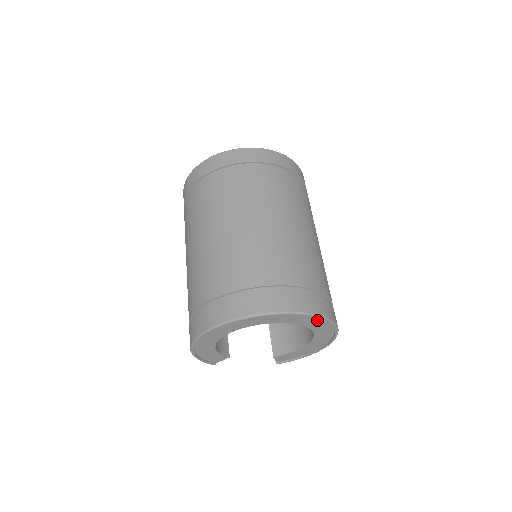
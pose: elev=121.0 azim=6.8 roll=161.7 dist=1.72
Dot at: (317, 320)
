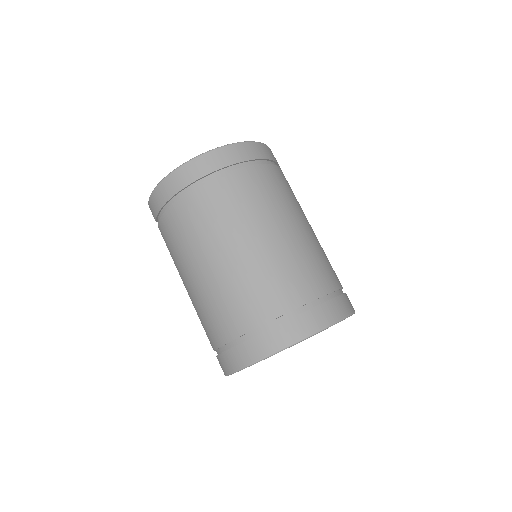
Dot at: occluded
